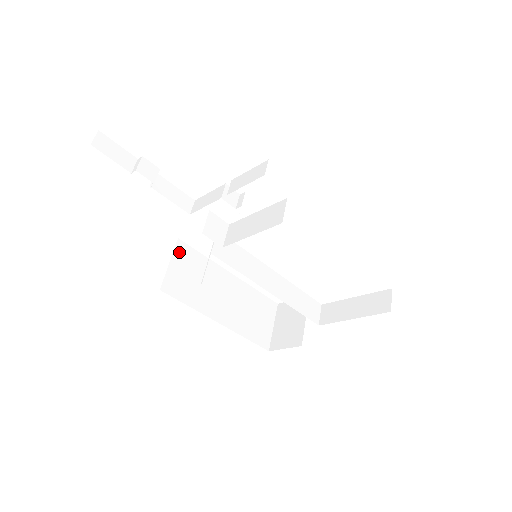
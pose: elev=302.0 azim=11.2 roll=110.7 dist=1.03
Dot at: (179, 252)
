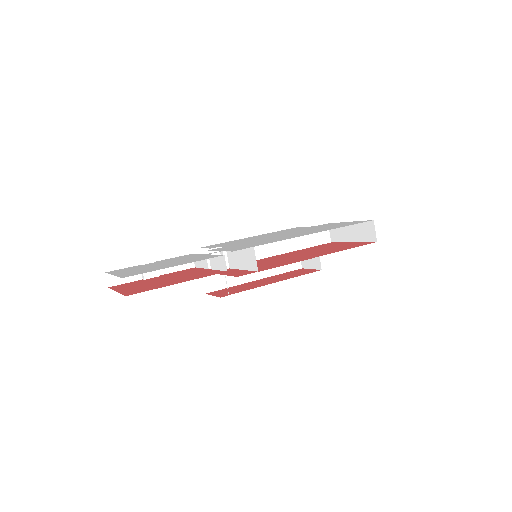
Dot at: occluded
